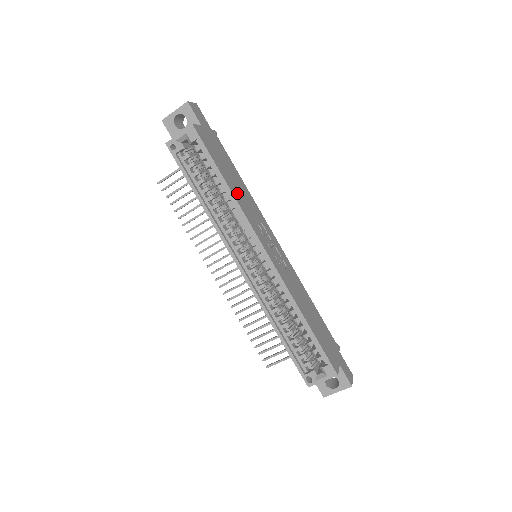
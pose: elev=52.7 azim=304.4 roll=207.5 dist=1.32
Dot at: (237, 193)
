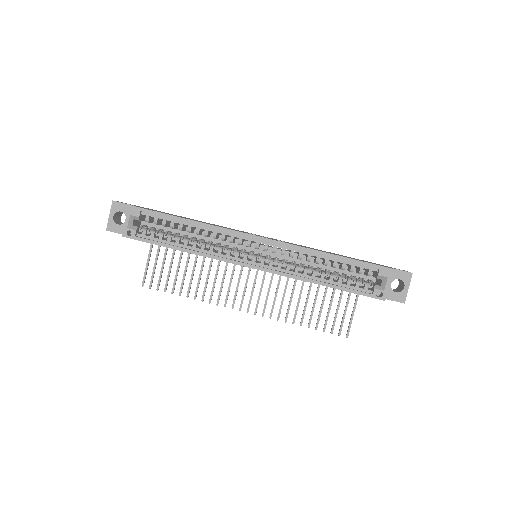
Dot at: occluded
